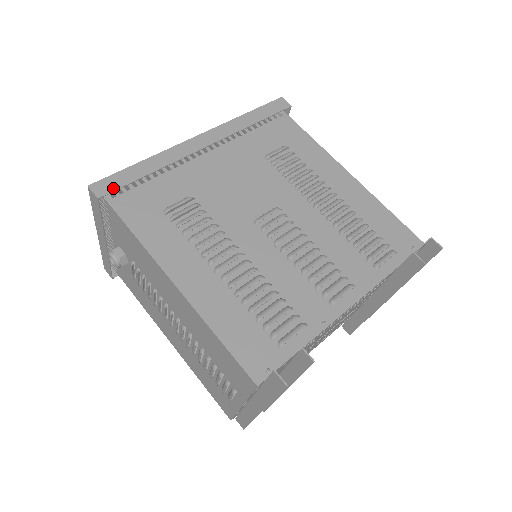
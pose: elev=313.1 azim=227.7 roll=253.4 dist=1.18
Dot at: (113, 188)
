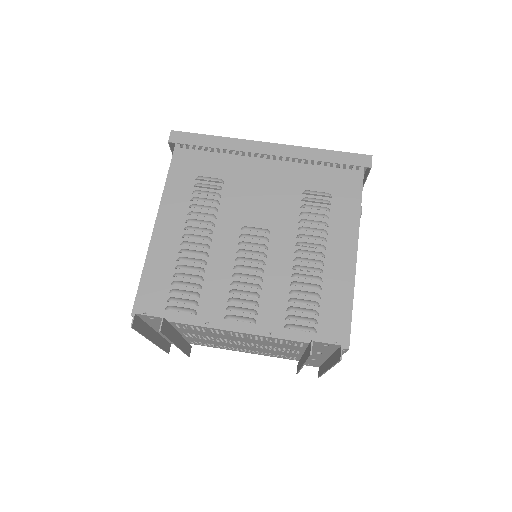
Dot at: (182, 141)
